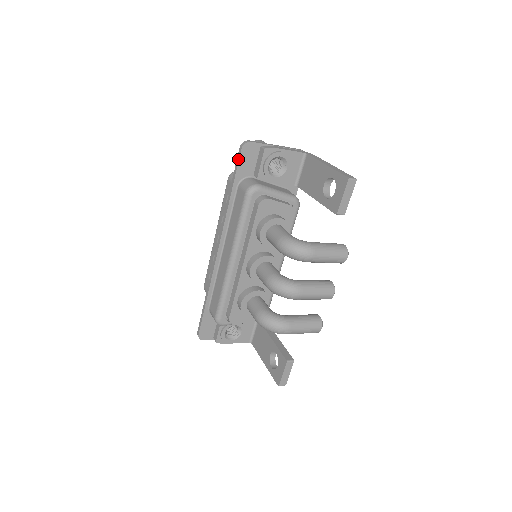
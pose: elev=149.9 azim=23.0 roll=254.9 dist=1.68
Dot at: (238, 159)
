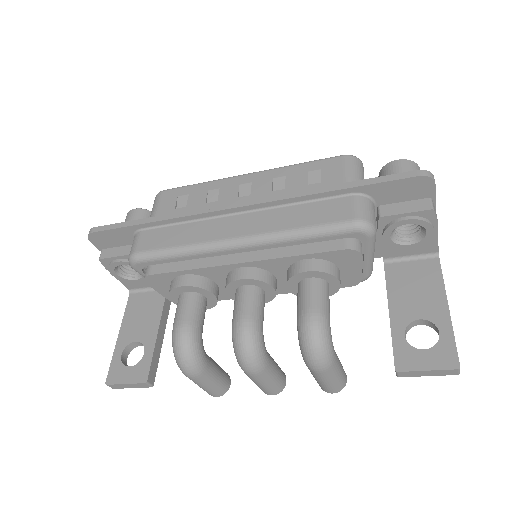
Dot at: (399, 177)
